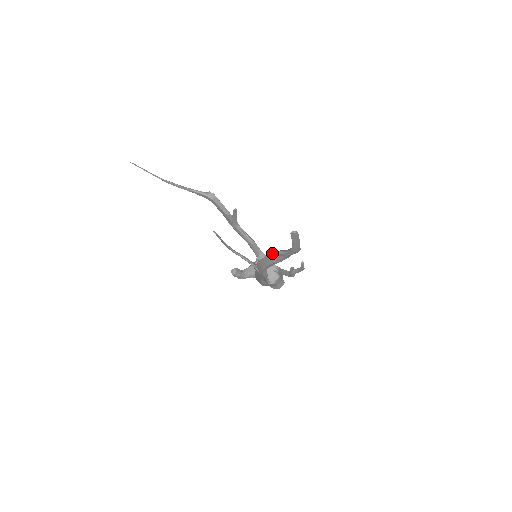
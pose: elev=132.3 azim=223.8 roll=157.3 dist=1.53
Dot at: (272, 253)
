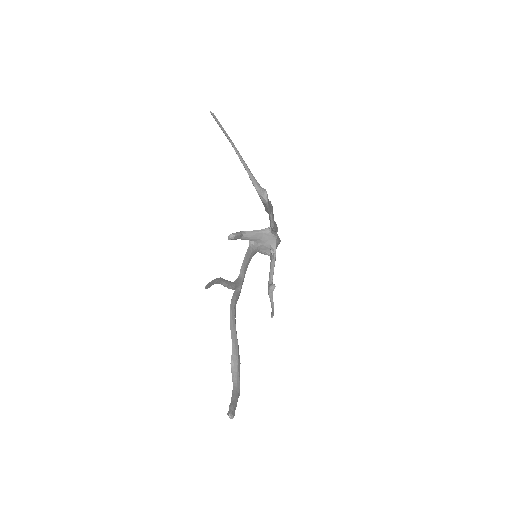
Dot at: (232, 344)
